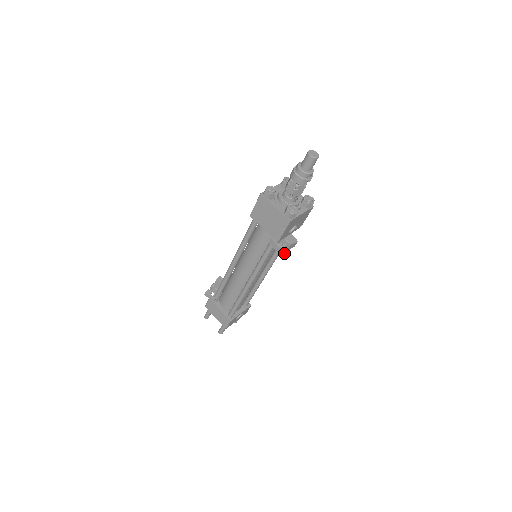
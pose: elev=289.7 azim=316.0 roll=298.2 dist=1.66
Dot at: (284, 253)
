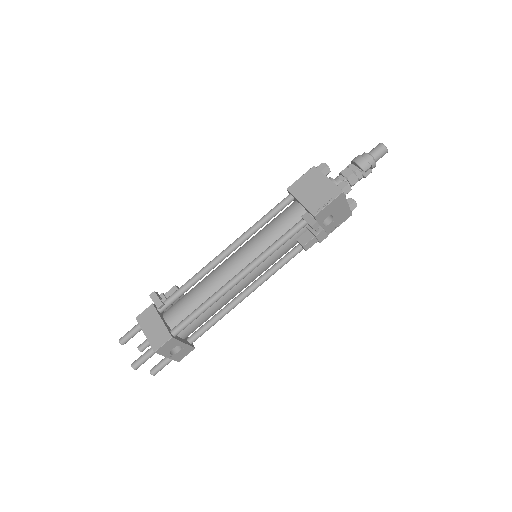
Dot at: (308, 243)
